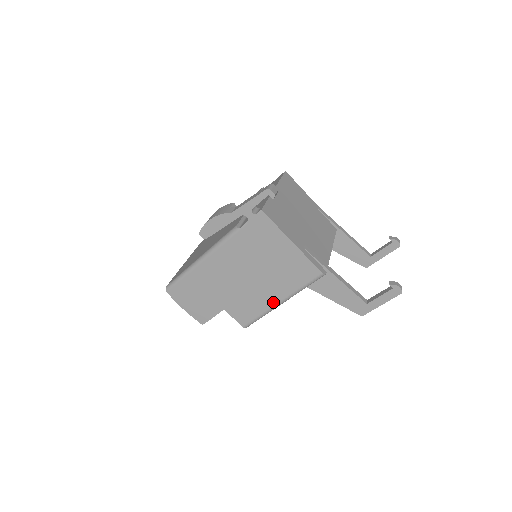
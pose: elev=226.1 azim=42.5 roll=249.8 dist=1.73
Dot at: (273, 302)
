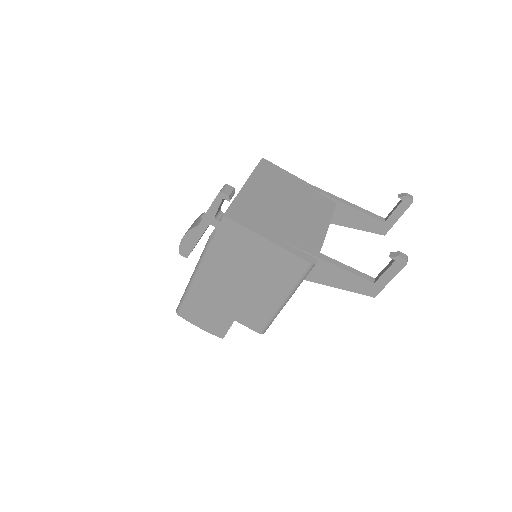
Dot at: (276, 303)
